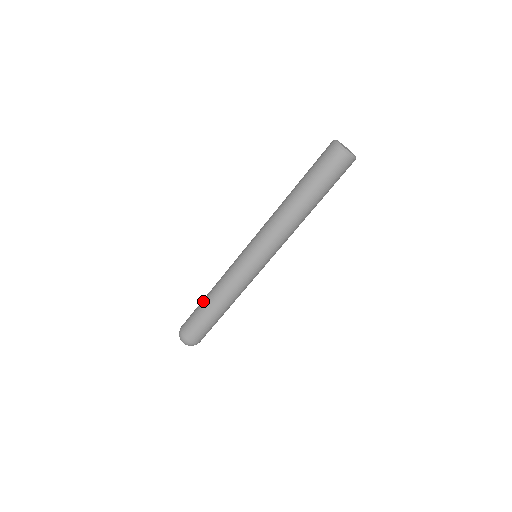
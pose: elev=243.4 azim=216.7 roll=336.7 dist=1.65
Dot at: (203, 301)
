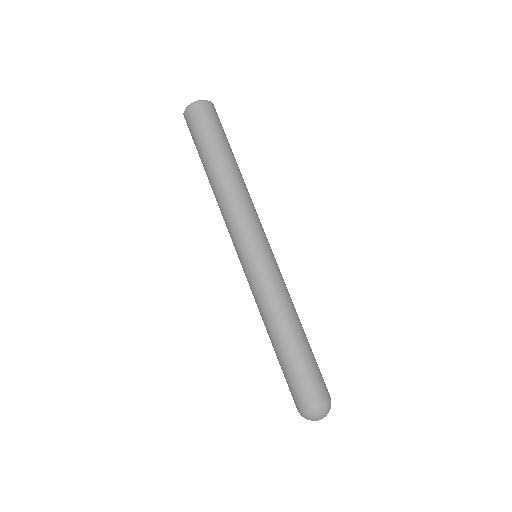
Dot at: occluded
